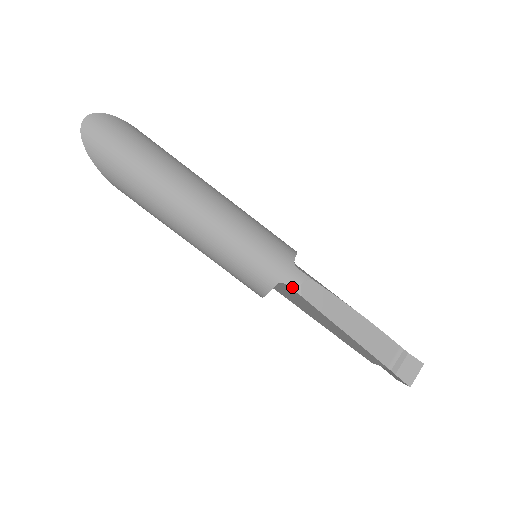
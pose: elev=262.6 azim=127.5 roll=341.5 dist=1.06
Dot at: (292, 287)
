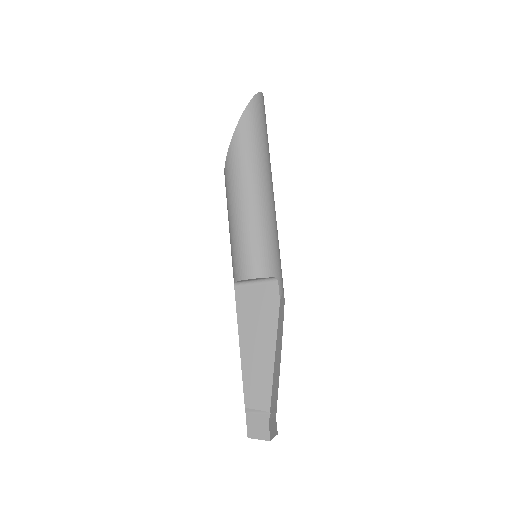
Dot at: (280, 288)
